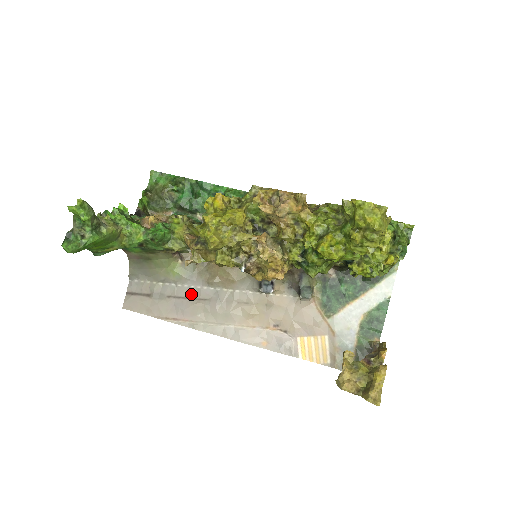
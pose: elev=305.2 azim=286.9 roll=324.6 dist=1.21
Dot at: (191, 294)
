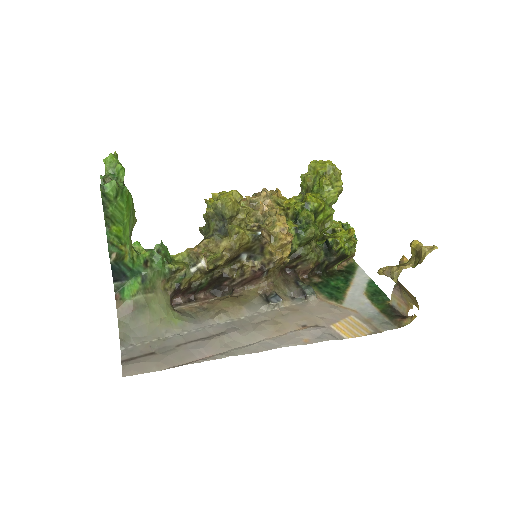
Dot at: (203, 335)
